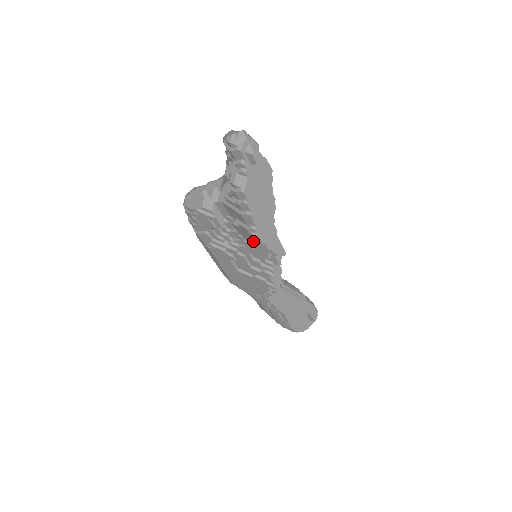
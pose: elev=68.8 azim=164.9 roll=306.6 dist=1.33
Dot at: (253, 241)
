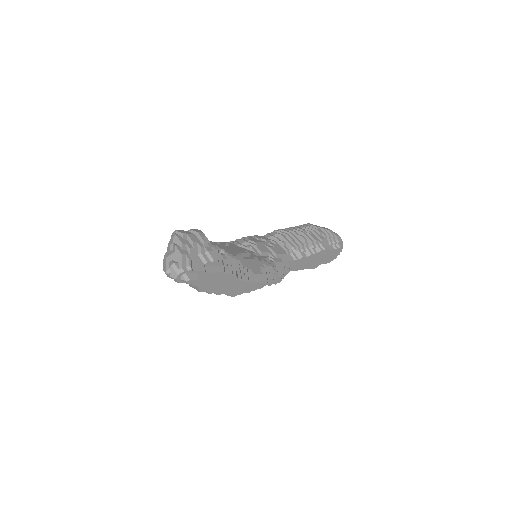
Dot at: occluded
